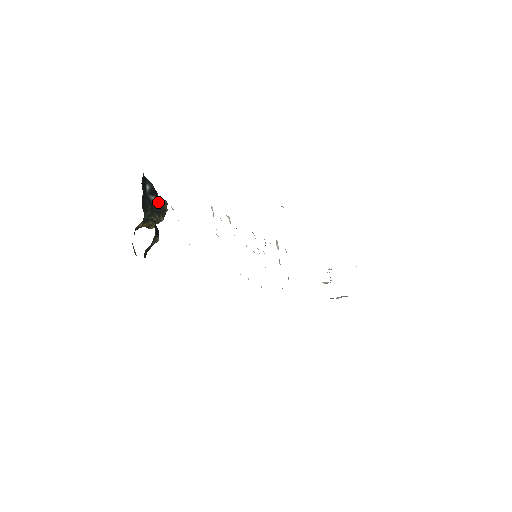
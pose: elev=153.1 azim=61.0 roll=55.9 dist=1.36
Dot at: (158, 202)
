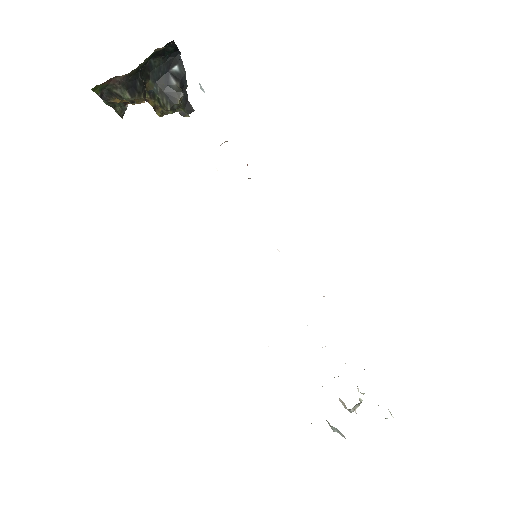
Dot at: (175, 89)
